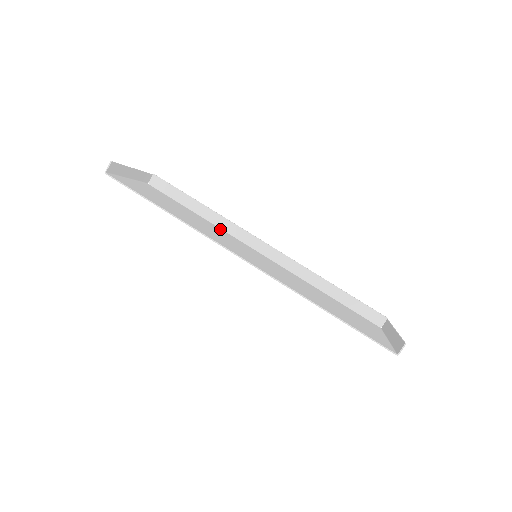
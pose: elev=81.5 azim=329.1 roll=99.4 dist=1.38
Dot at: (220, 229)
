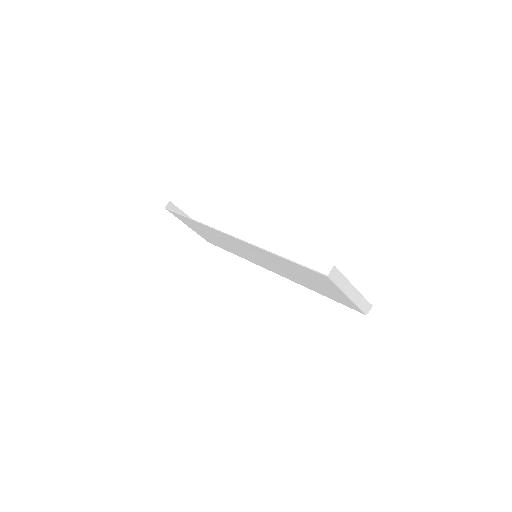
Dot at: occluded
